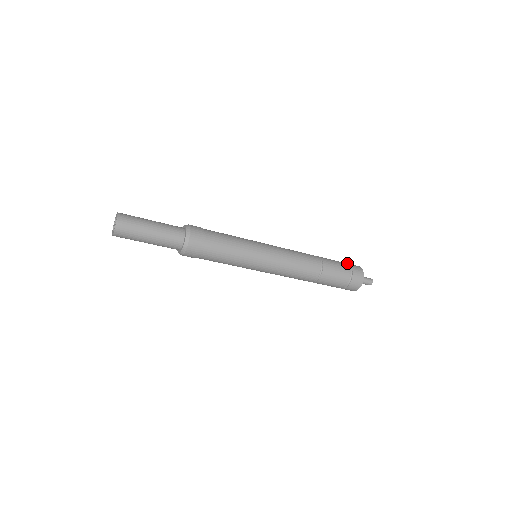
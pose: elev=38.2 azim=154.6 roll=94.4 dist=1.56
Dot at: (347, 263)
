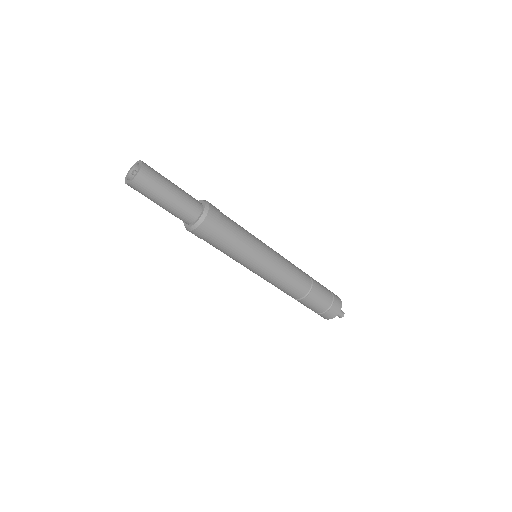
Dot at: occluded
